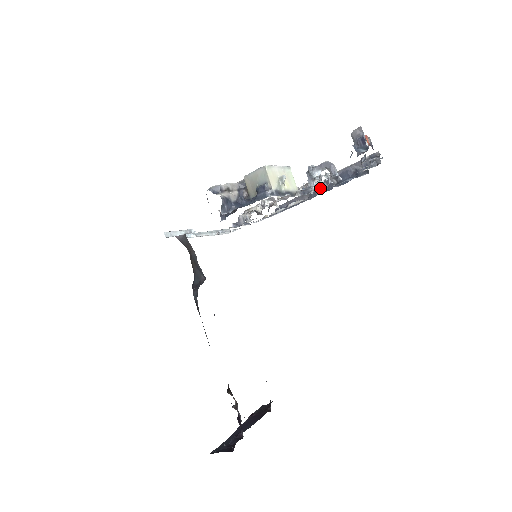
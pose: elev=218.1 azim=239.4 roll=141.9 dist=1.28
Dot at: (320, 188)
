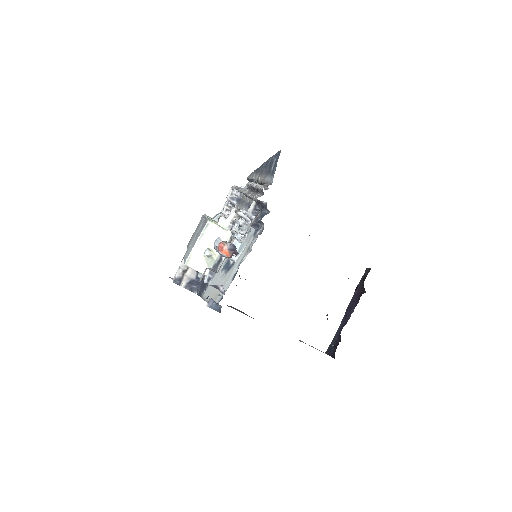
Dot at: (247, 219)
